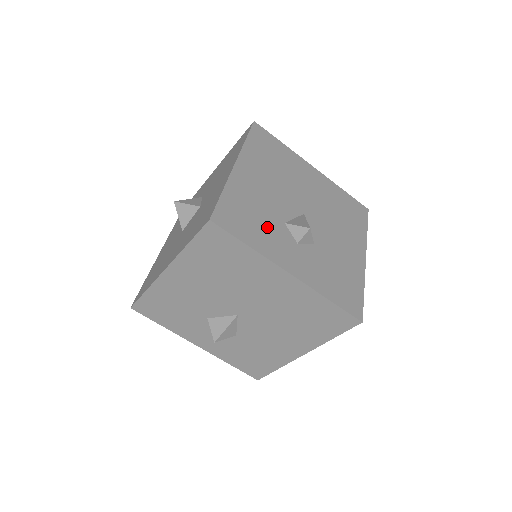
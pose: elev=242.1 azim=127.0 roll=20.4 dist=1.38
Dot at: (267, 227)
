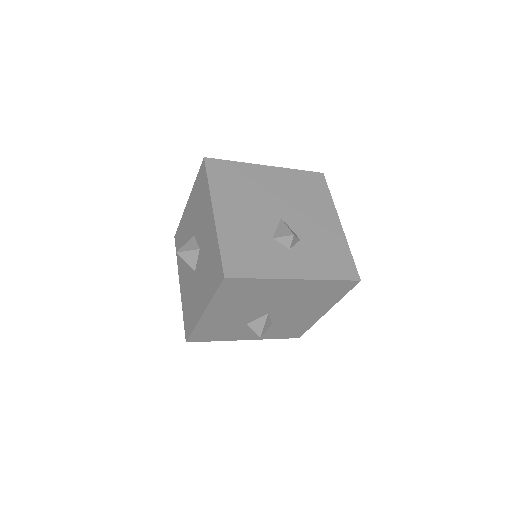
Dot at: (230, 331)
